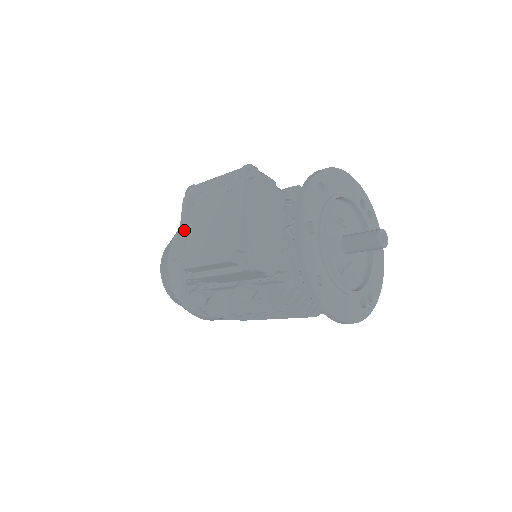
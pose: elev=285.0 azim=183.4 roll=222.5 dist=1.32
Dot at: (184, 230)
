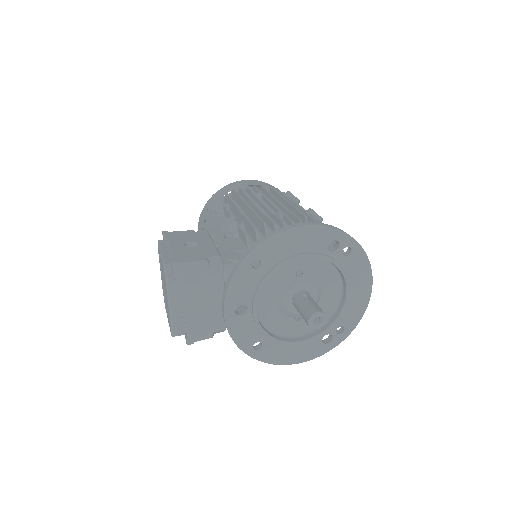
Dot at: (161, 277)
